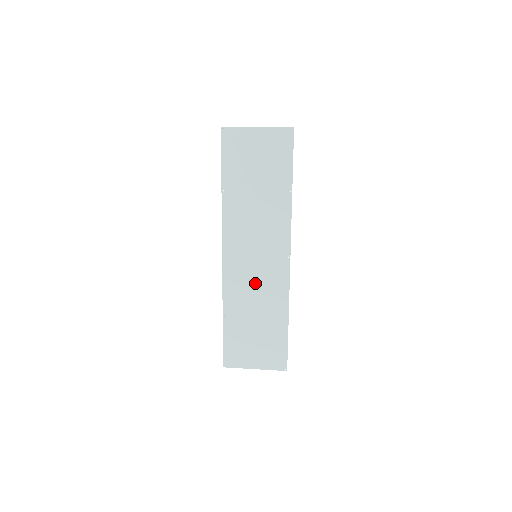
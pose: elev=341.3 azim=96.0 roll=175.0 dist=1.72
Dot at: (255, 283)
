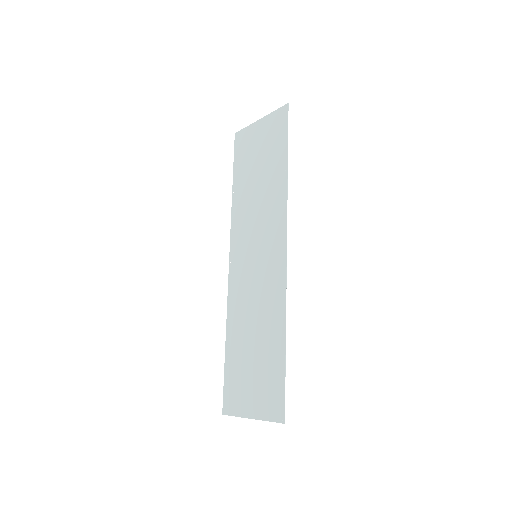
Dot at: (254, 291)
